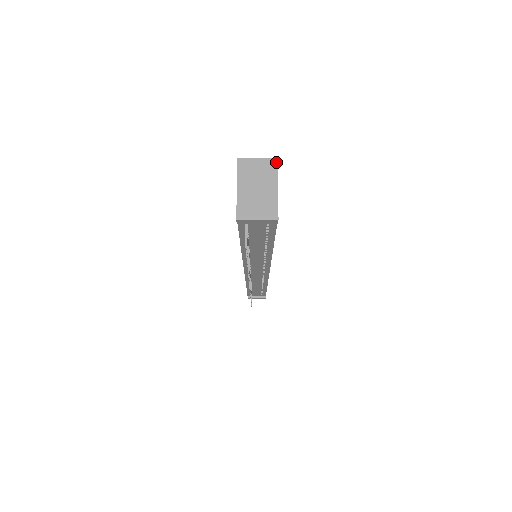
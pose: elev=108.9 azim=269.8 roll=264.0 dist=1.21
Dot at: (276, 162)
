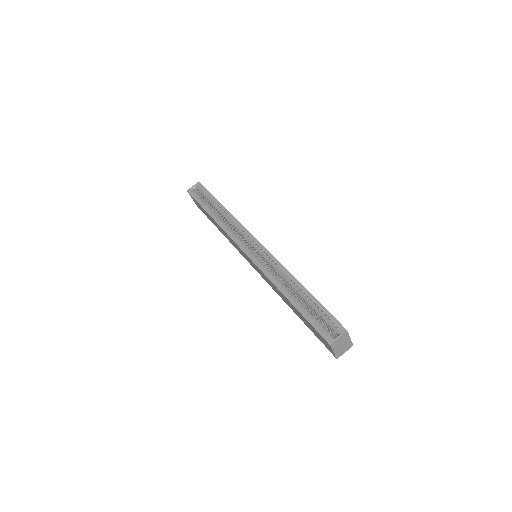
Dot at: (347, 332)
